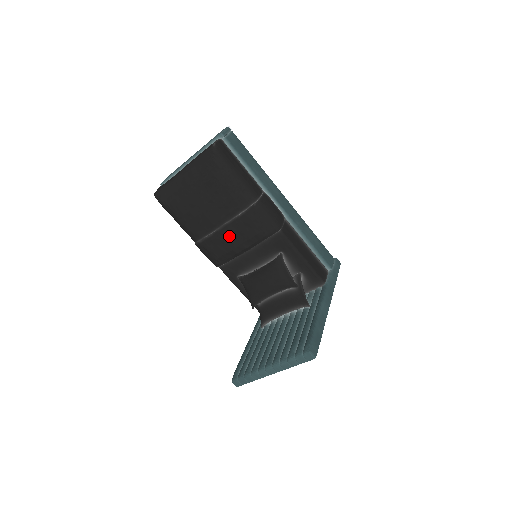
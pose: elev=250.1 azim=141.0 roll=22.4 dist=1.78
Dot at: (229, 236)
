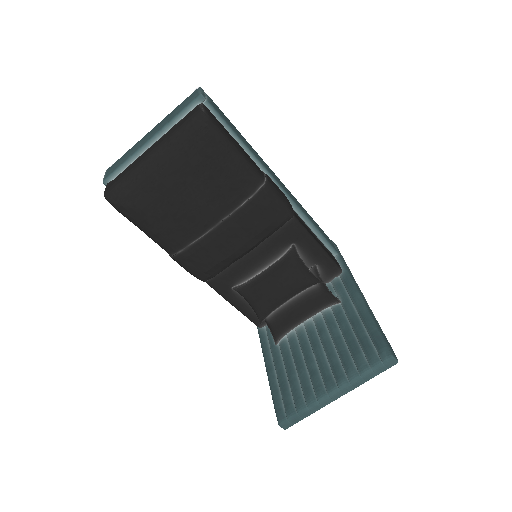
Dot at: (229, 236)
